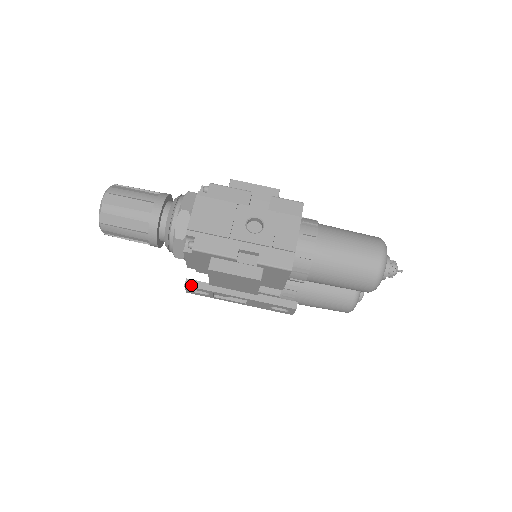
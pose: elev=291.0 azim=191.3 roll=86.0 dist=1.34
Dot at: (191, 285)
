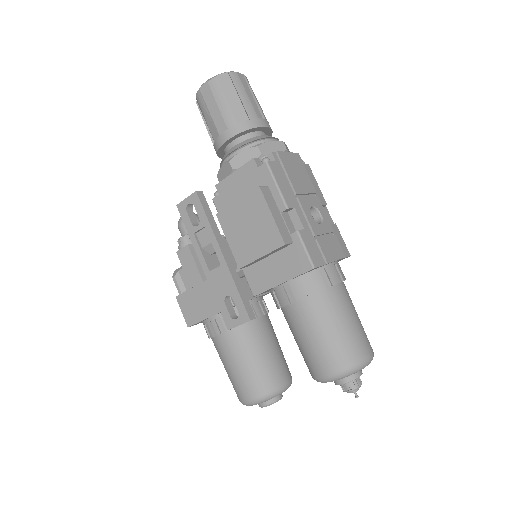
Dot at: (201, 198)
